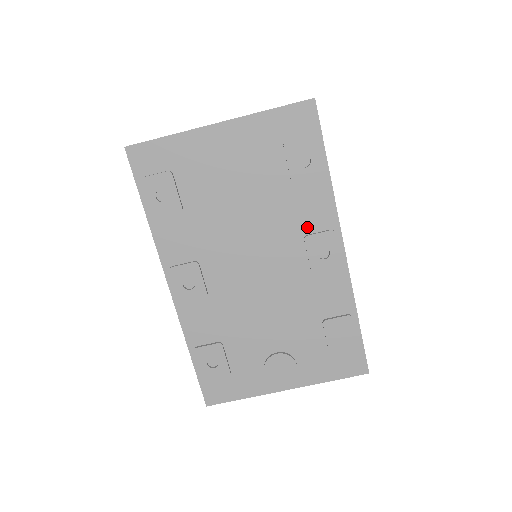
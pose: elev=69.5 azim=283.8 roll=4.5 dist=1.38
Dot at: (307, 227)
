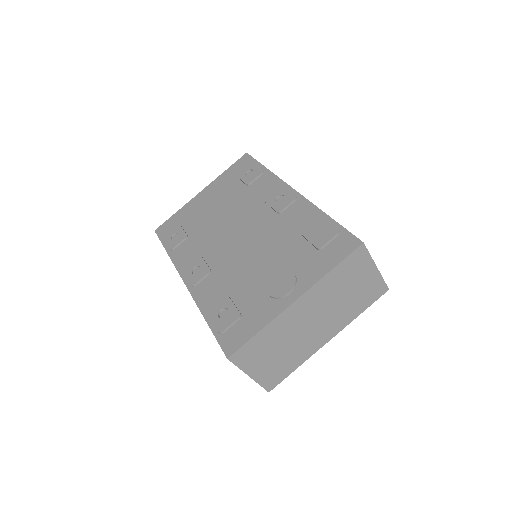
Dot at: (264, 196)
